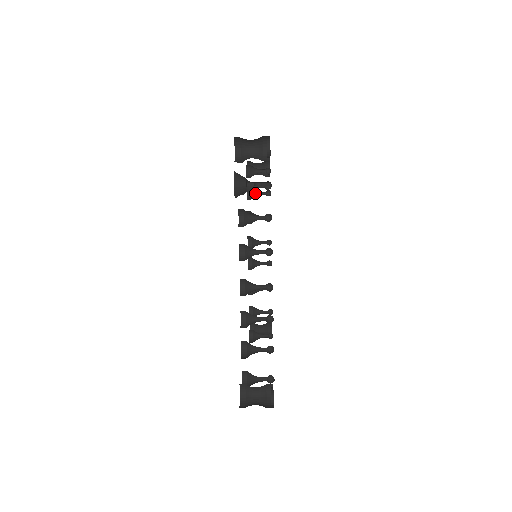
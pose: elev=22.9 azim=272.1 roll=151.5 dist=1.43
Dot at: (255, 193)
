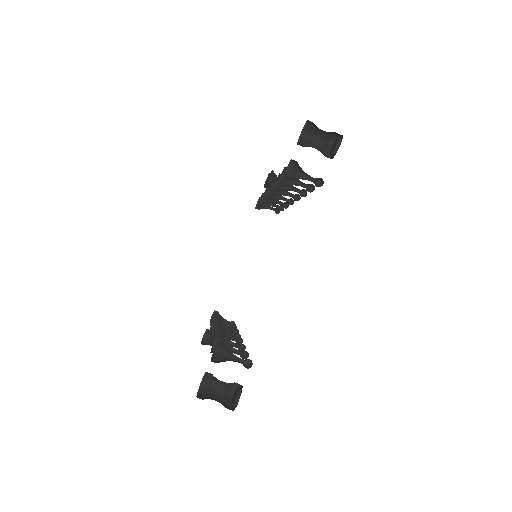
Dot at: occluded
